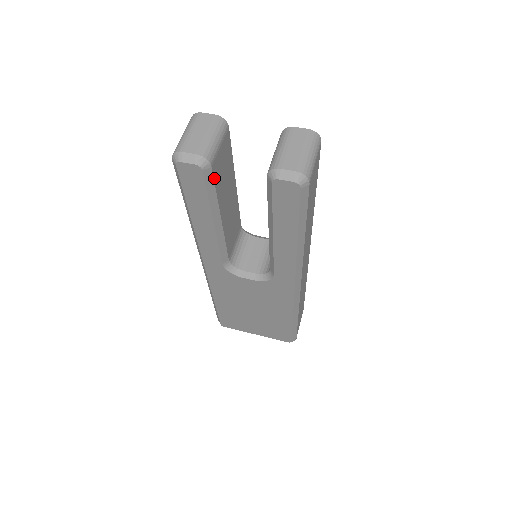
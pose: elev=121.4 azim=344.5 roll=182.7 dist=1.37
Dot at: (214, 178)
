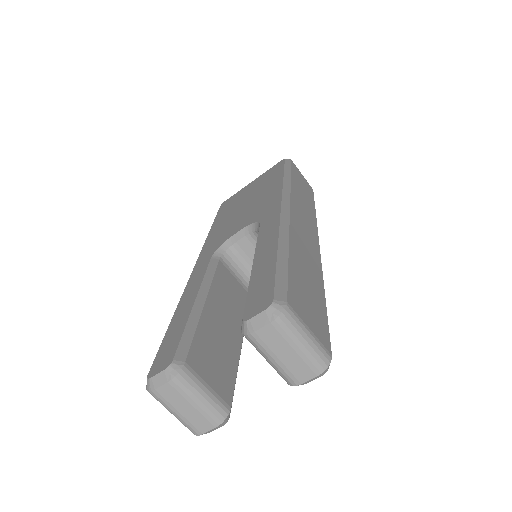
Dot at: (232, 390)
